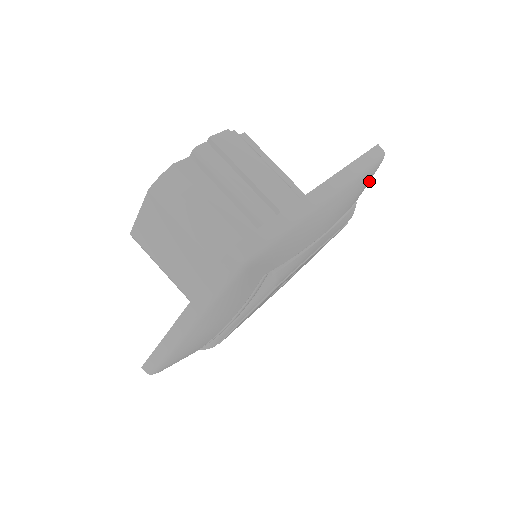
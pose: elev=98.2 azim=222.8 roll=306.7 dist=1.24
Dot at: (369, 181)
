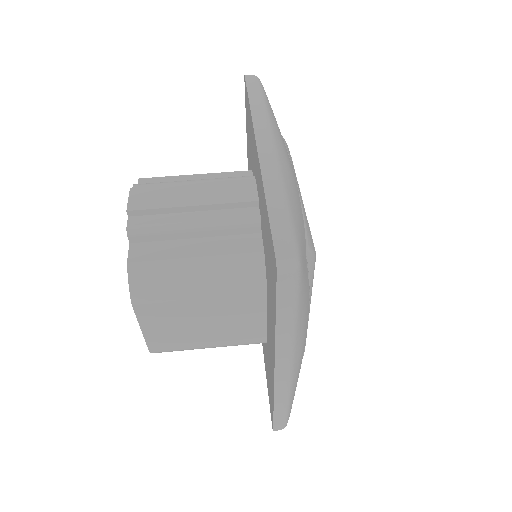
Dot at: occluded
